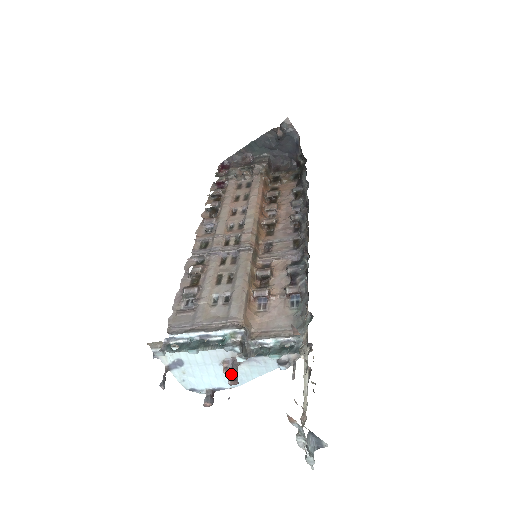
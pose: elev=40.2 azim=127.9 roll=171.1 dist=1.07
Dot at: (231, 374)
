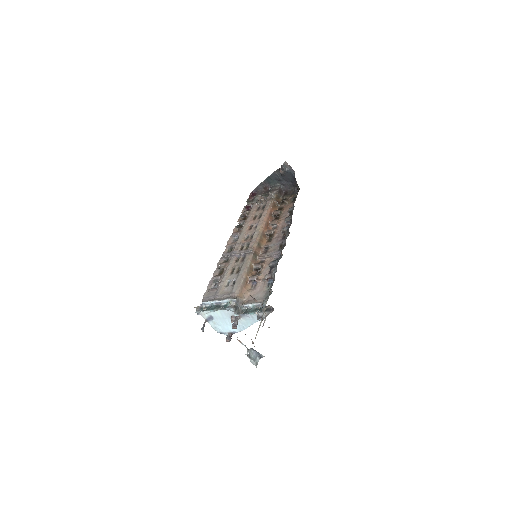
Dot at: (233, 323)
